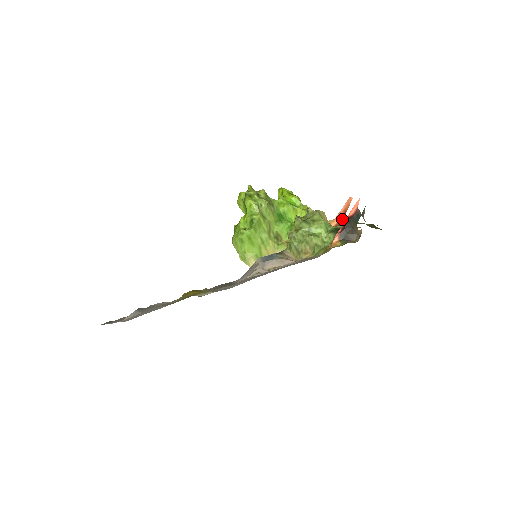
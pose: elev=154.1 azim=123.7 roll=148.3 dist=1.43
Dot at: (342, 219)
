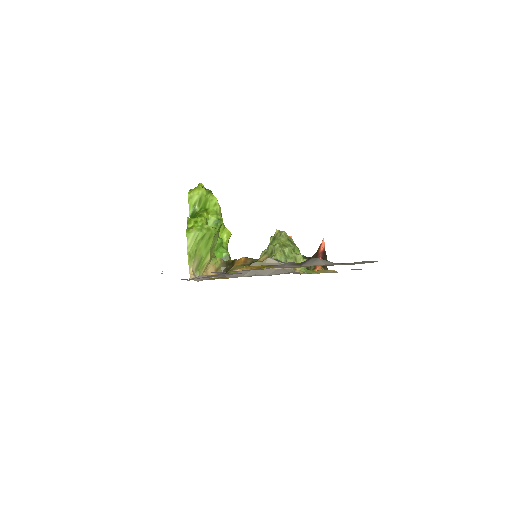
Dot at: occluded
